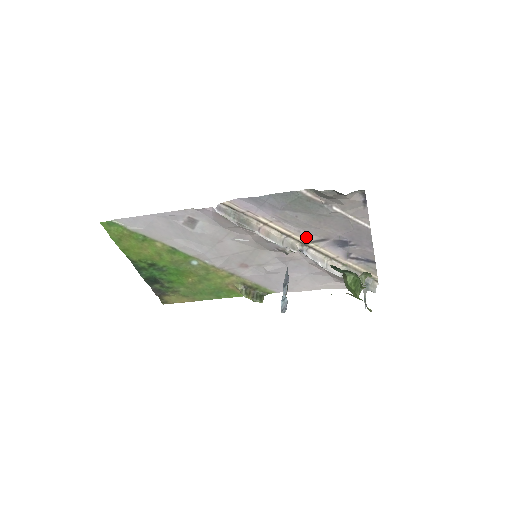
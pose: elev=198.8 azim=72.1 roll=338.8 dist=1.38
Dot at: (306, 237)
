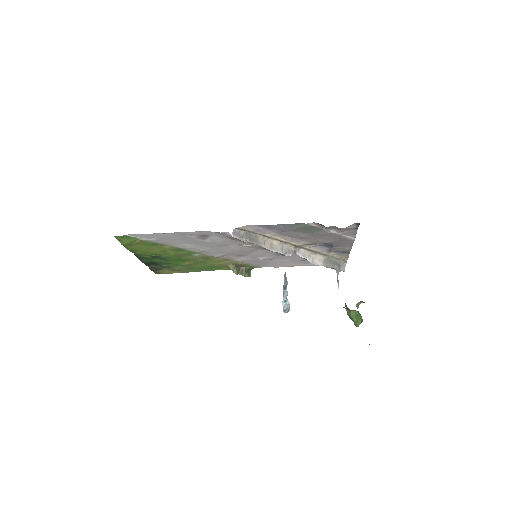
Dot at: (300, 243)
